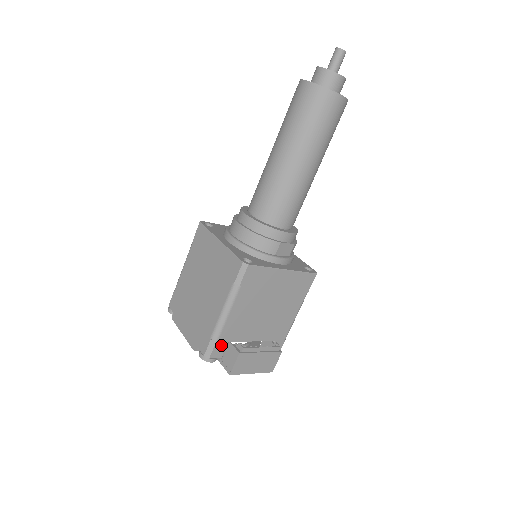
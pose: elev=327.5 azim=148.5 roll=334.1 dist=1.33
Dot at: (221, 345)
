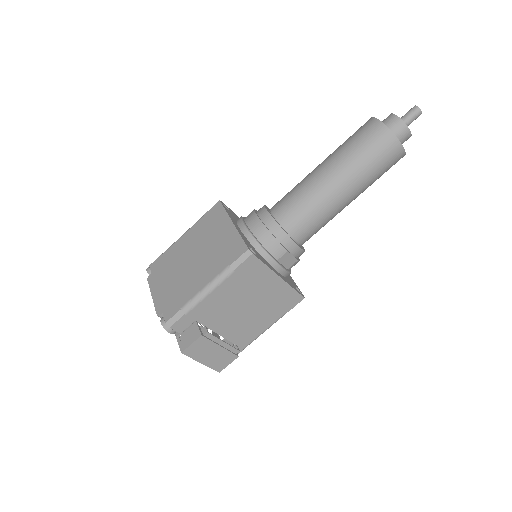
Dot at: (187, 320)
